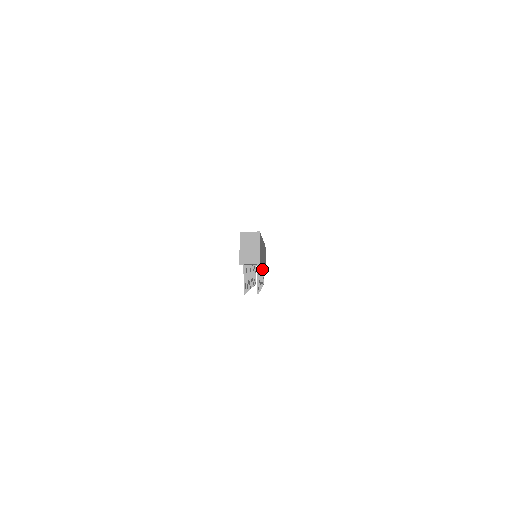
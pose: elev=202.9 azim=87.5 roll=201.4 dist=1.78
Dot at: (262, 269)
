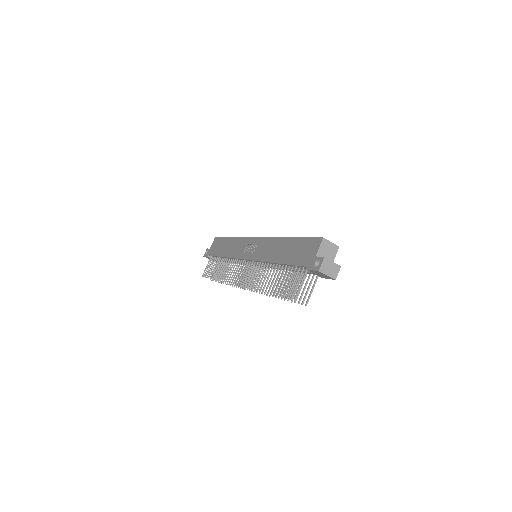
Dot at: occluded
